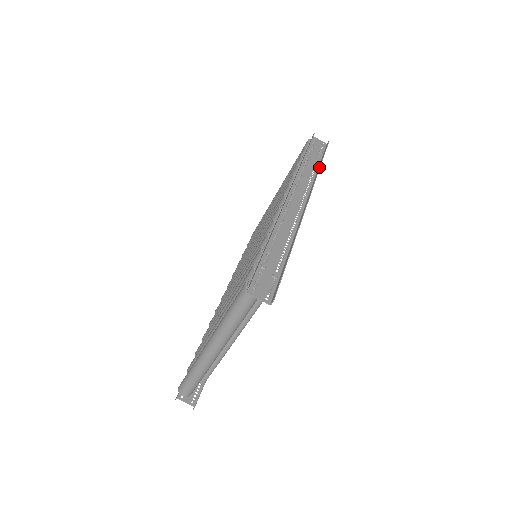
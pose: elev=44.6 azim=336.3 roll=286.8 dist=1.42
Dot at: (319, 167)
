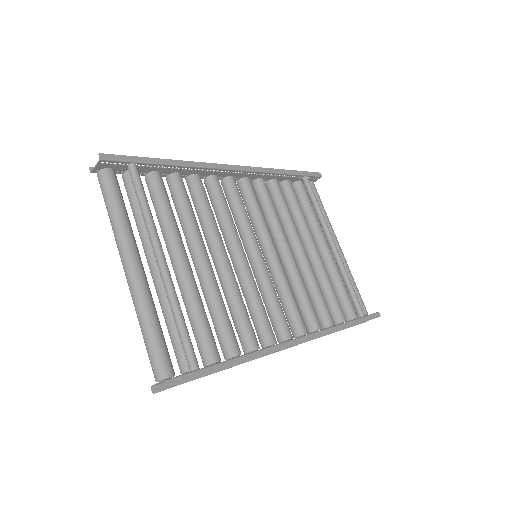
Dot at: (281, 170)
